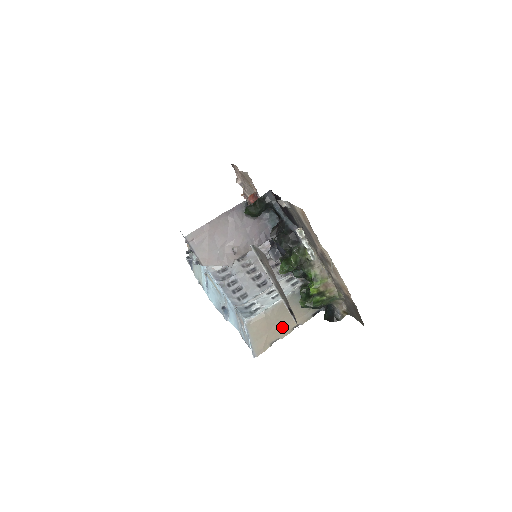
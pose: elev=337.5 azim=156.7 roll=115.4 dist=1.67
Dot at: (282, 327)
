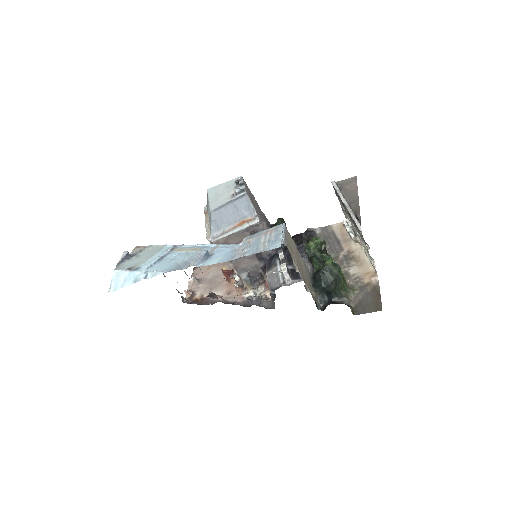
Dot at: (300, 269)
